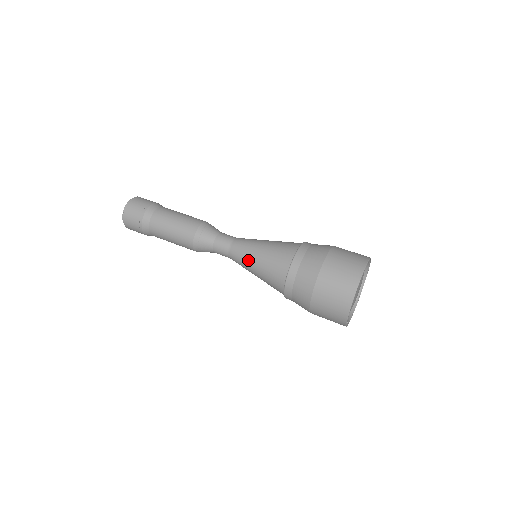
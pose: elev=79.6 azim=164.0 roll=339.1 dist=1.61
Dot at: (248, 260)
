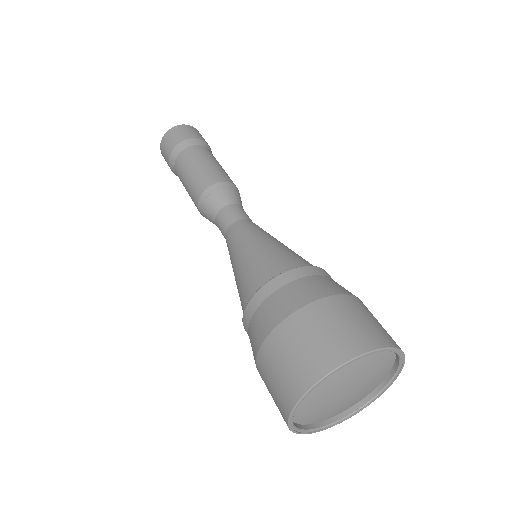
Dot at: occluded
